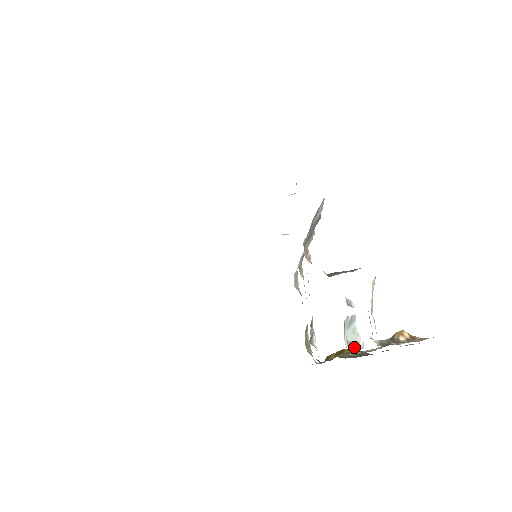
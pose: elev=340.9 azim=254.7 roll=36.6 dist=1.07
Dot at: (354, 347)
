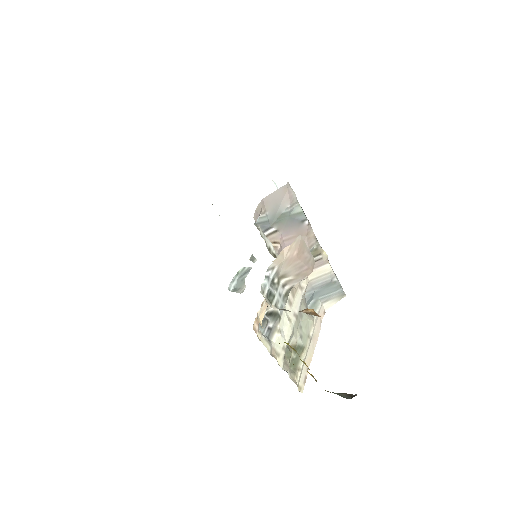
Dot at: (236, 291)
